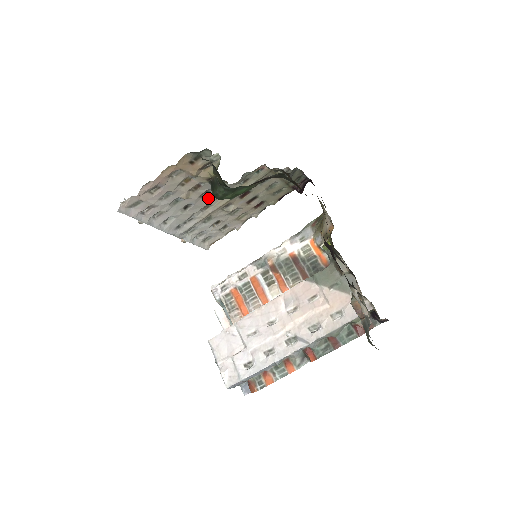
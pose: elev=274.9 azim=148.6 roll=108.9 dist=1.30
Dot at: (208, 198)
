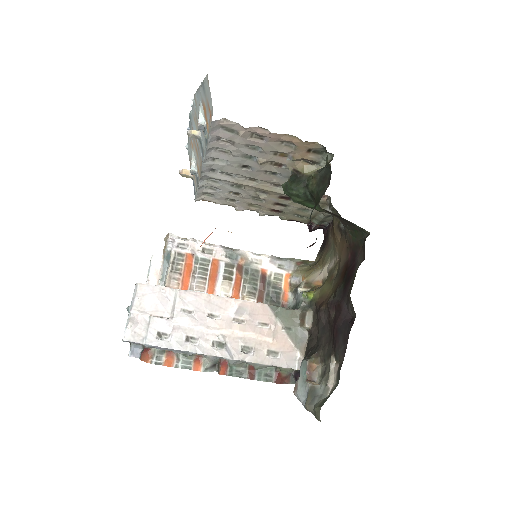
Dot at: (267, 177)
